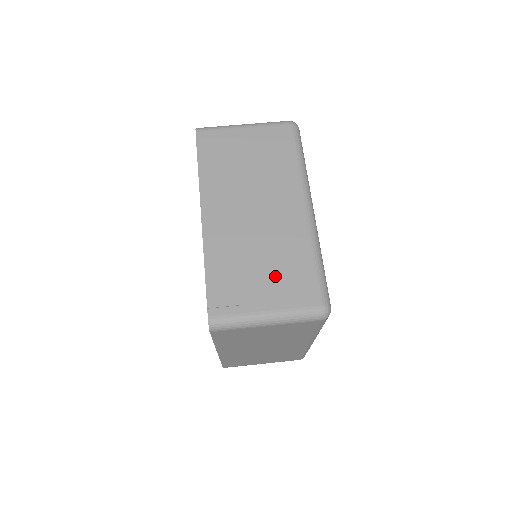
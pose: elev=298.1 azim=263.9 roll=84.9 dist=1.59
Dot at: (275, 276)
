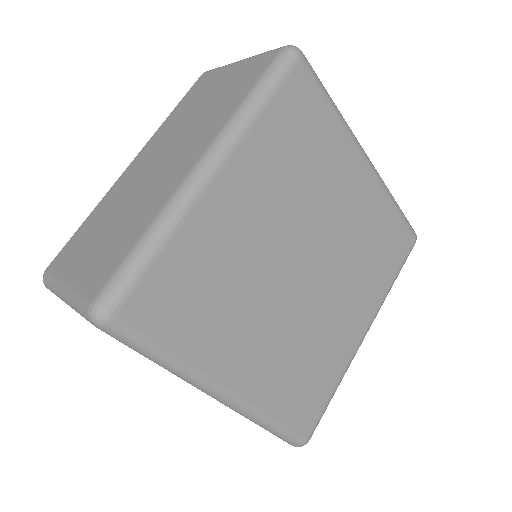
Dot at: occluded
